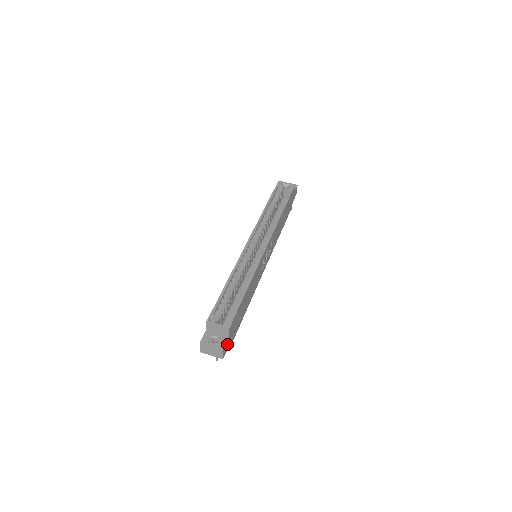
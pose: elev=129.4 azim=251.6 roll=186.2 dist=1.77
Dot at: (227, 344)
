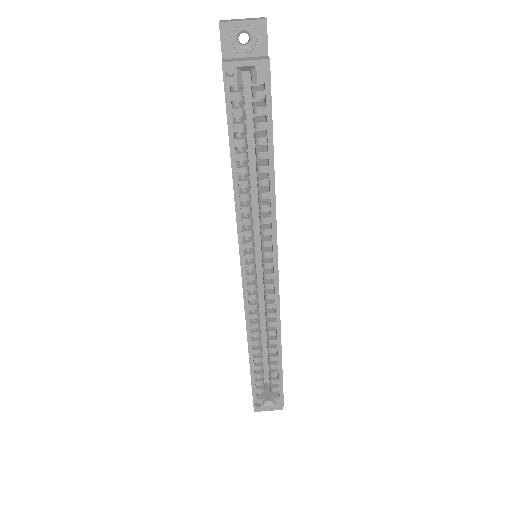
Dot at: occluded
